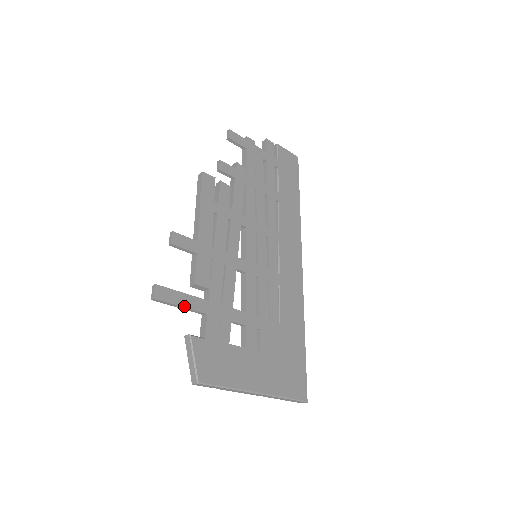
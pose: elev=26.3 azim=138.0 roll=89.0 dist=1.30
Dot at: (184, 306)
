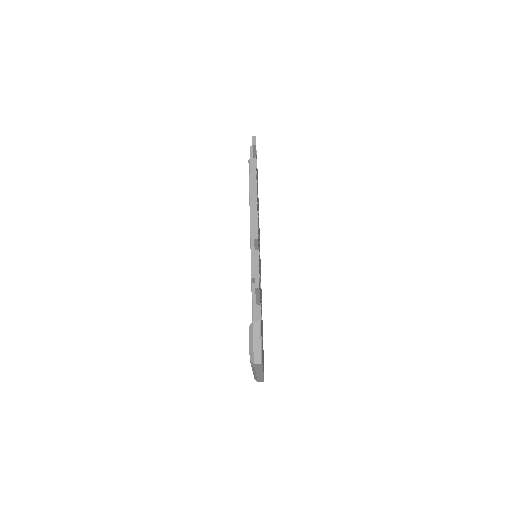
Dot at: occluded
